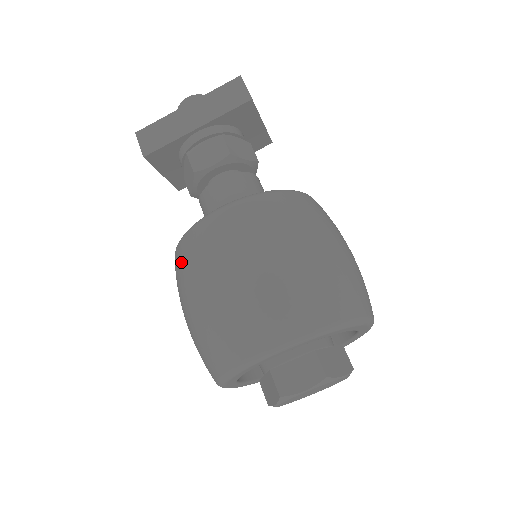
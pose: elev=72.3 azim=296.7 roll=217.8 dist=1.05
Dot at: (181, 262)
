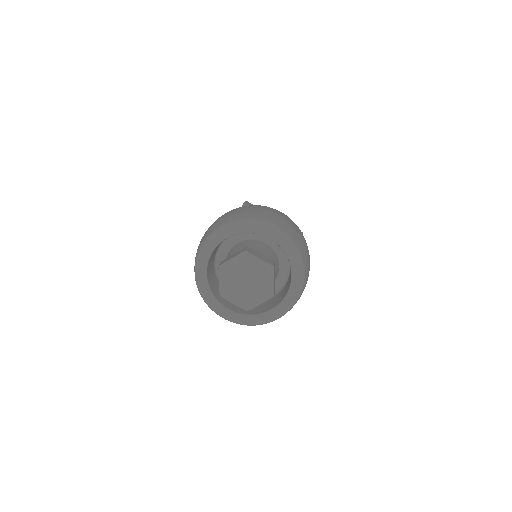
Dot at: occluded
